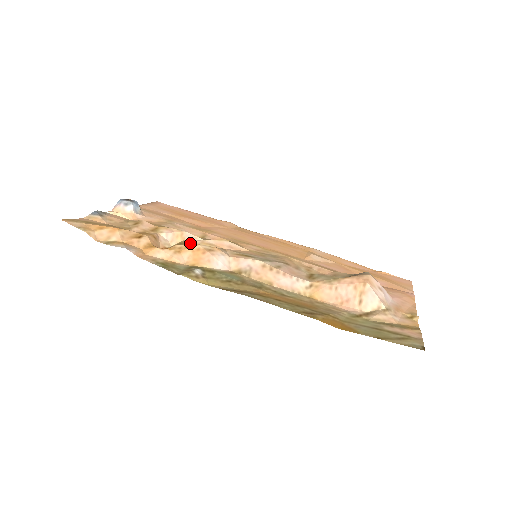
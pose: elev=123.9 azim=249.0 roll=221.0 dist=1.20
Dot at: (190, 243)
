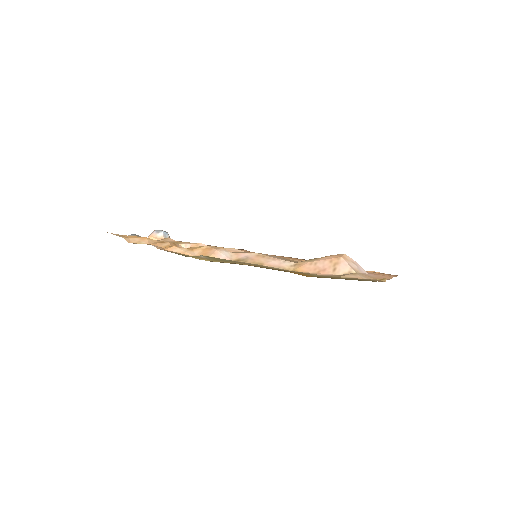
Dot at: (202, 246)
